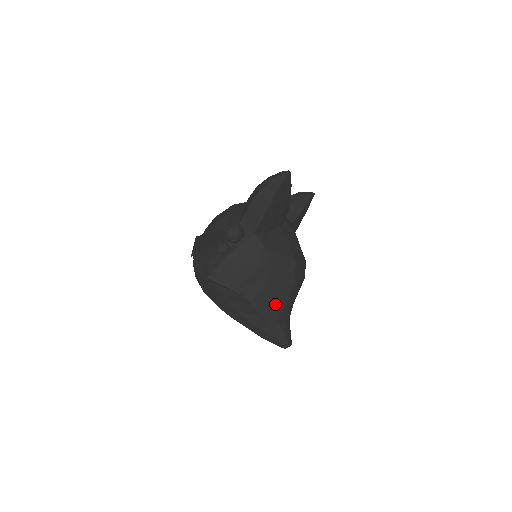
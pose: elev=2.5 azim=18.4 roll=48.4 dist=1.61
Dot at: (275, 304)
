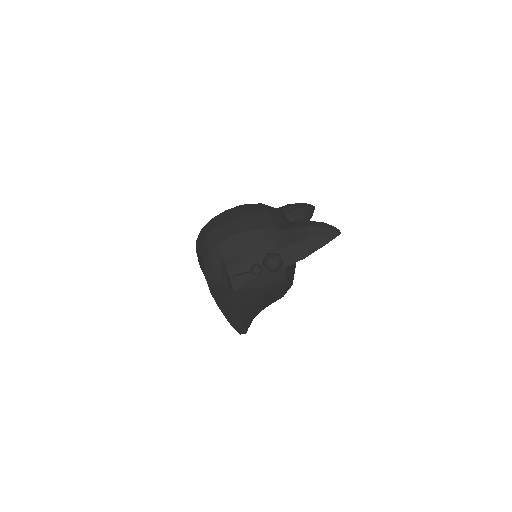
Dot at: (259, 311)
